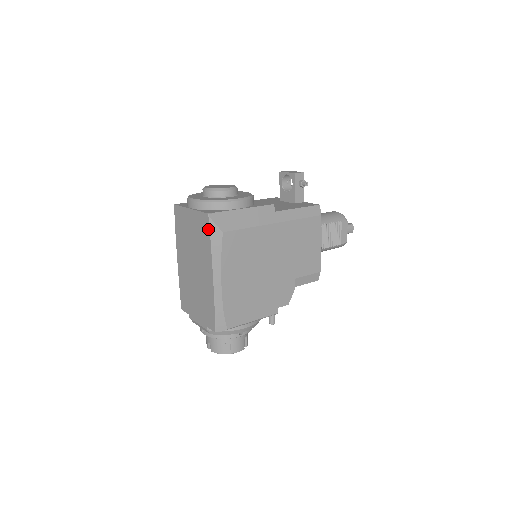
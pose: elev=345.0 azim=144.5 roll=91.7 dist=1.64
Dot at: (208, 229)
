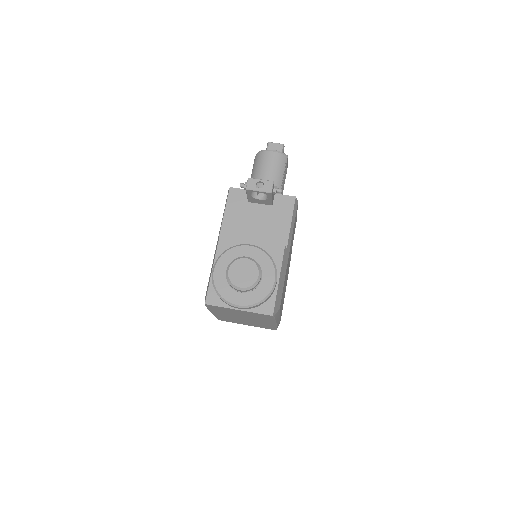
Dot at: (272, 318)
